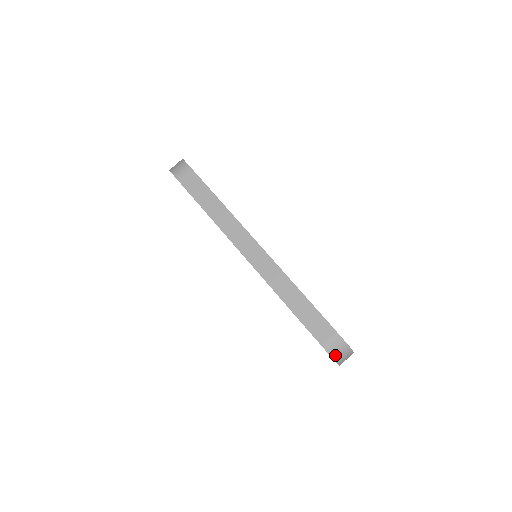
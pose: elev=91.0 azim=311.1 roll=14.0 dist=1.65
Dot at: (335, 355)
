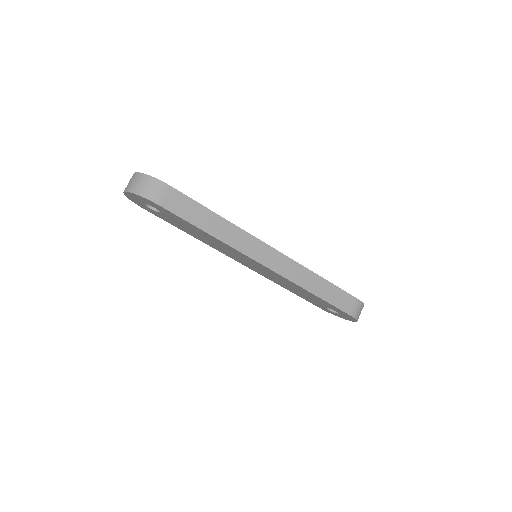
Dot at: (358, 317)
